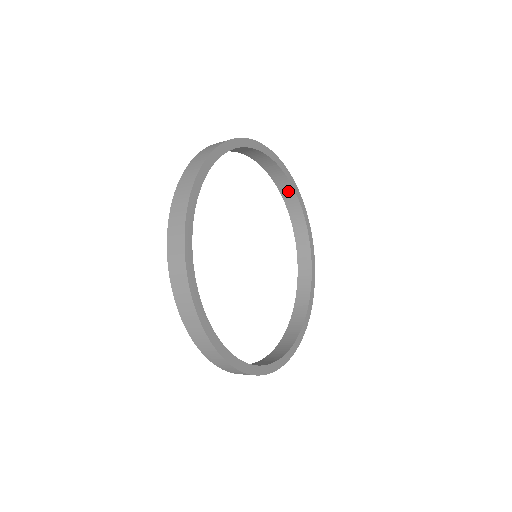
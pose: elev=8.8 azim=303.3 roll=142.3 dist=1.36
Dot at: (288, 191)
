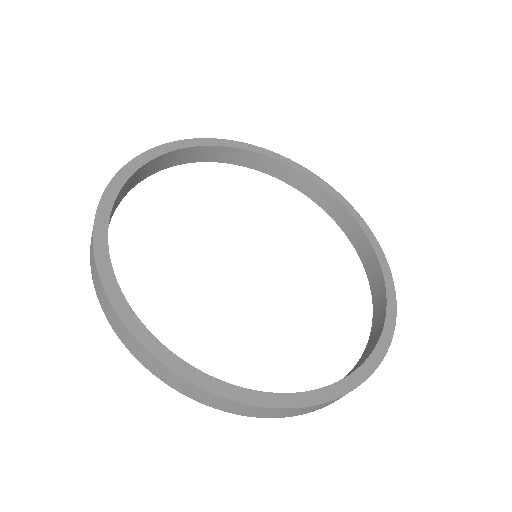
Dot at: (377, 280)
